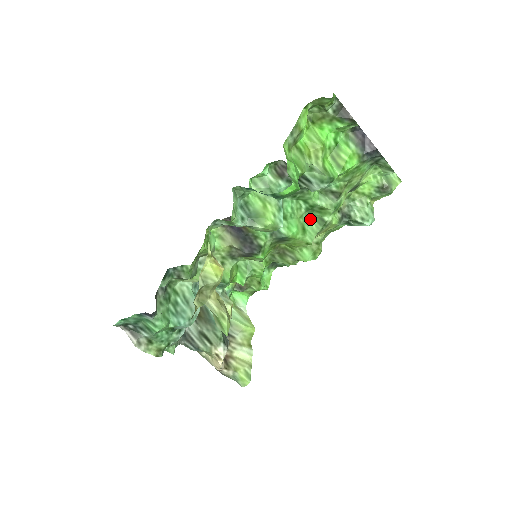
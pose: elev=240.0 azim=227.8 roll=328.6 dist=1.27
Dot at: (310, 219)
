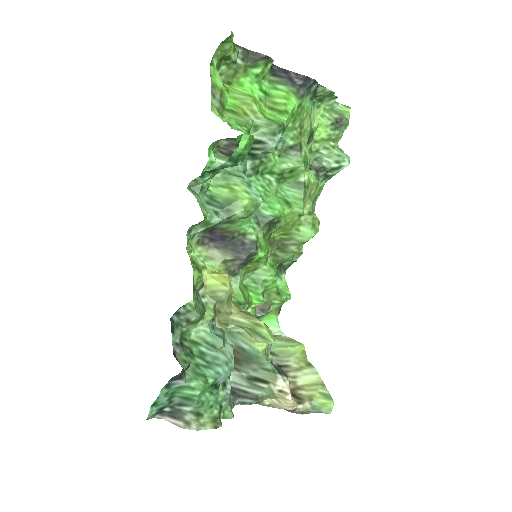
Dot at: (287, 190)
